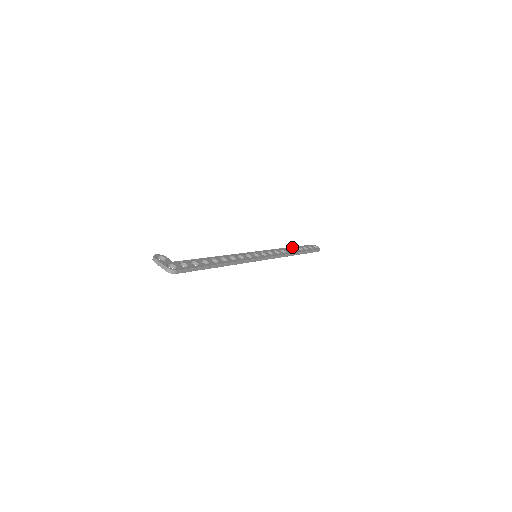
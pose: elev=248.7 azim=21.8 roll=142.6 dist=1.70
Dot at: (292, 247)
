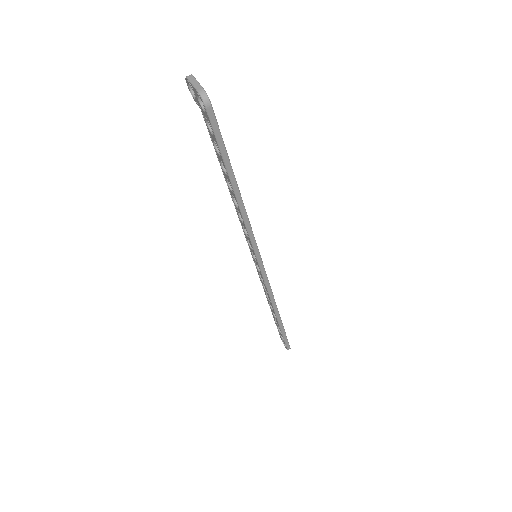
Dot at: occluded
